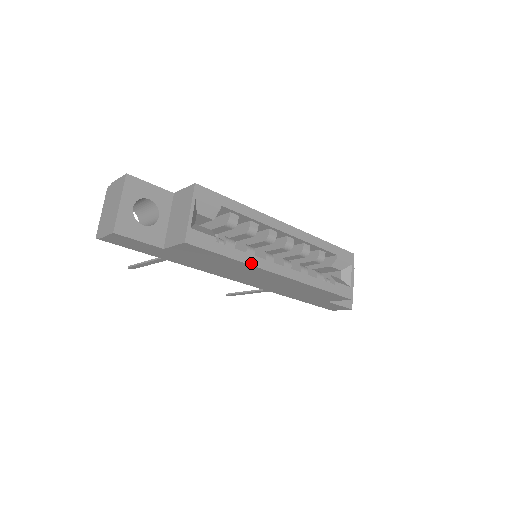
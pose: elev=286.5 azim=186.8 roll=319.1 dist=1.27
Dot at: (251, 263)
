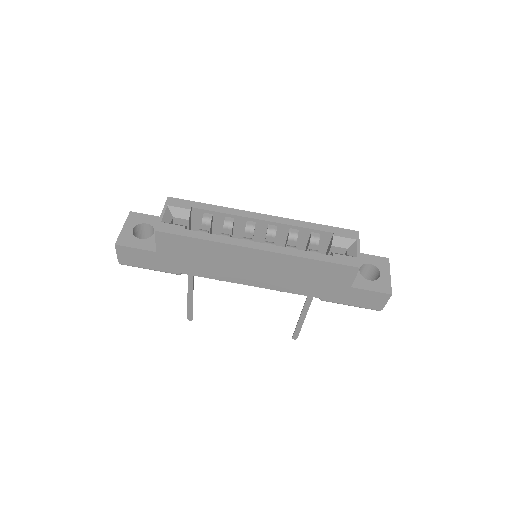
Dot at: (222, 241)
